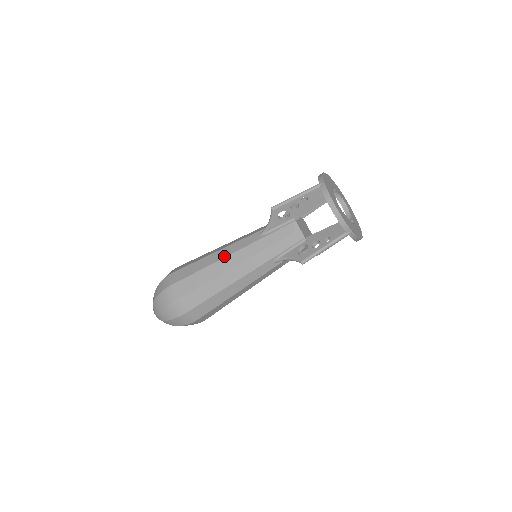
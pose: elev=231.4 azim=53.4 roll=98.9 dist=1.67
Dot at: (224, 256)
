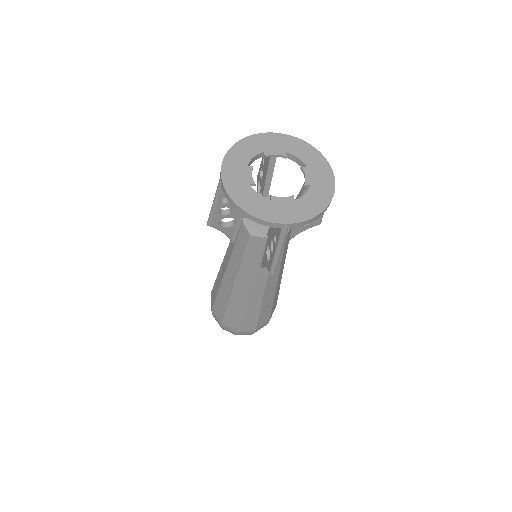
Dot at: (223, 274)
